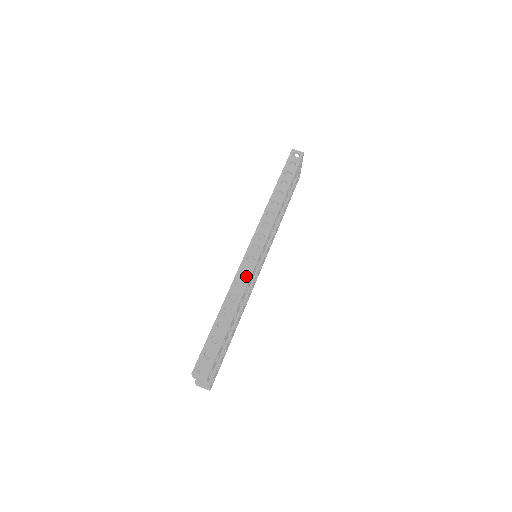
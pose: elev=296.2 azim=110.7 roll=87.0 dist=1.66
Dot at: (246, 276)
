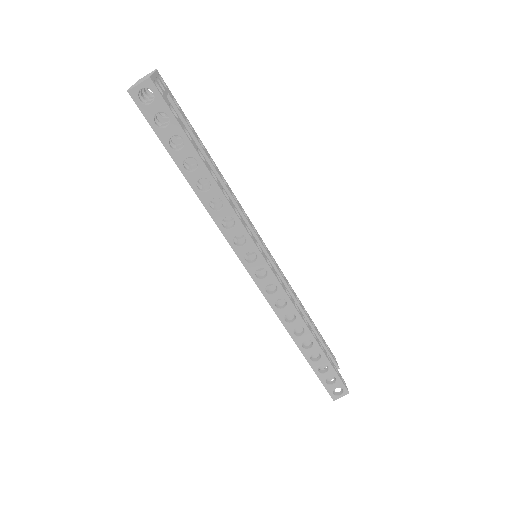
Dot at: (287, 307)
